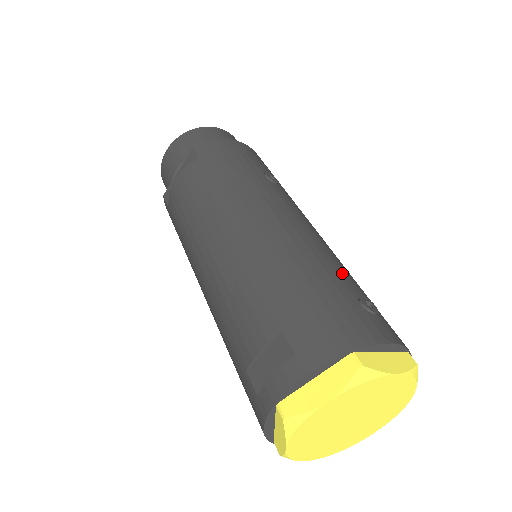
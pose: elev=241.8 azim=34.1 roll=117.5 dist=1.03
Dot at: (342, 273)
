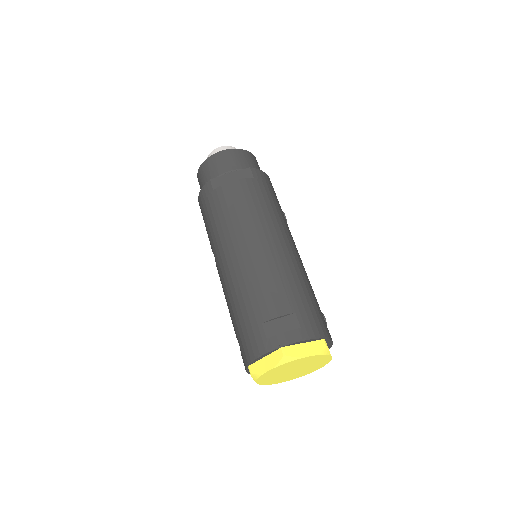
Dot at: occluded
